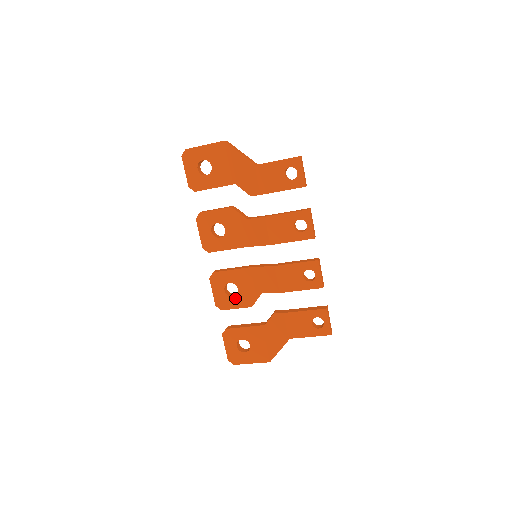
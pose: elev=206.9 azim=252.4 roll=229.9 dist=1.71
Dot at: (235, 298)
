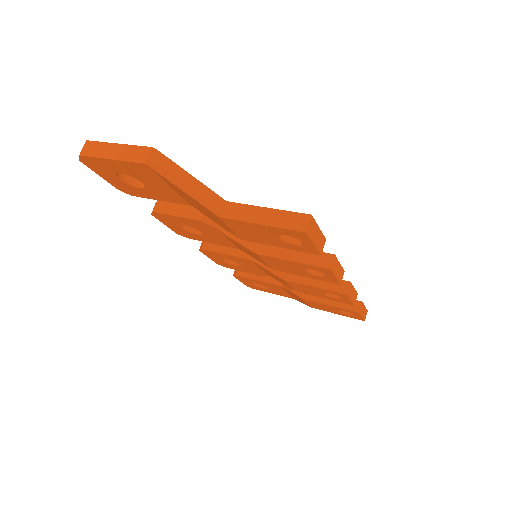
Dot at: (239, 267)
